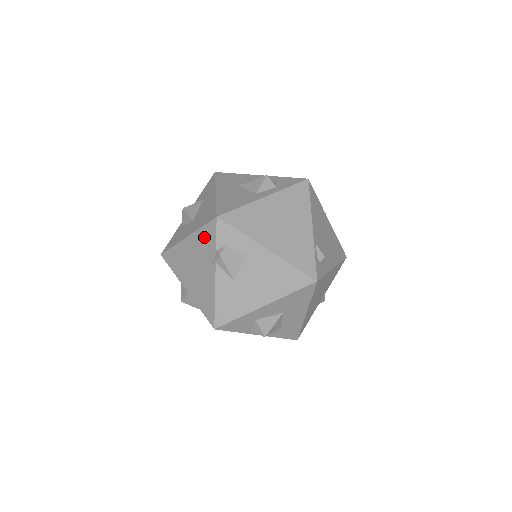
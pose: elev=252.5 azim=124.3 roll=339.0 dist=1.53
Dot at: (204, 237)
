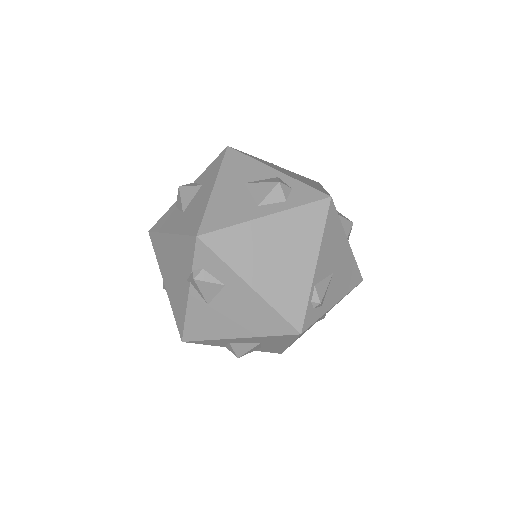
Dot at: (184, 247)
